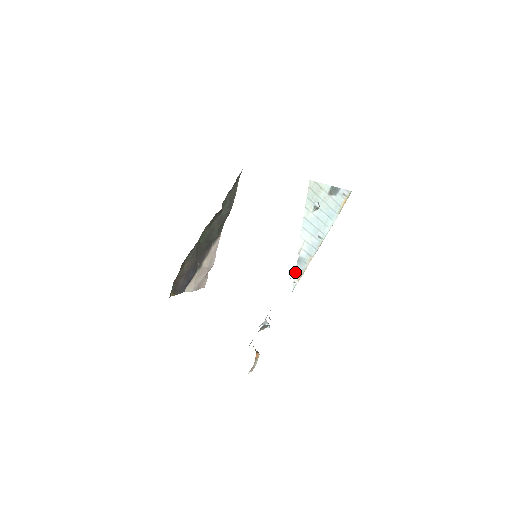
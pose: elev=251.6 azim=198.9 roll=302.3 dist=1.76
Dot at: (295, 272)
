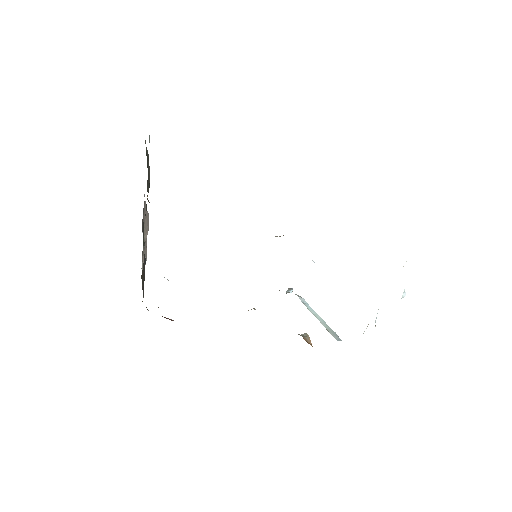
Dot at: occluded
